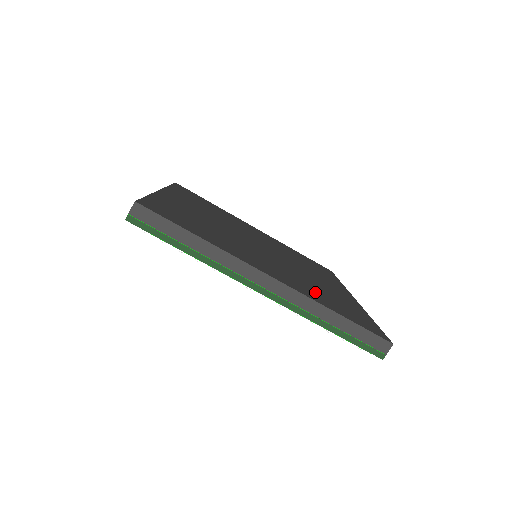
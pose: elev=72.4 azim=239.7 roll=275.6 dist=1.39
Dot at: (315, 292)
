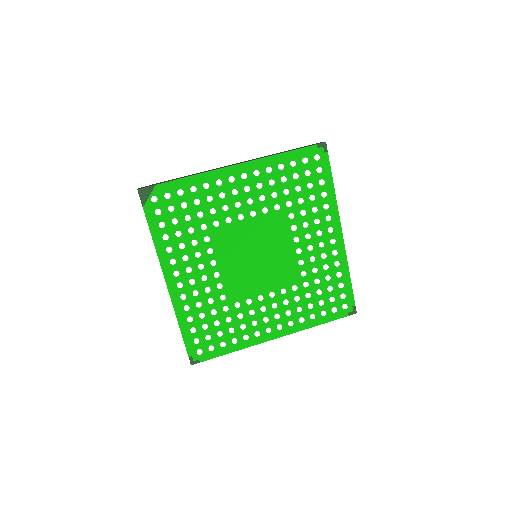
Dot at: occluded
